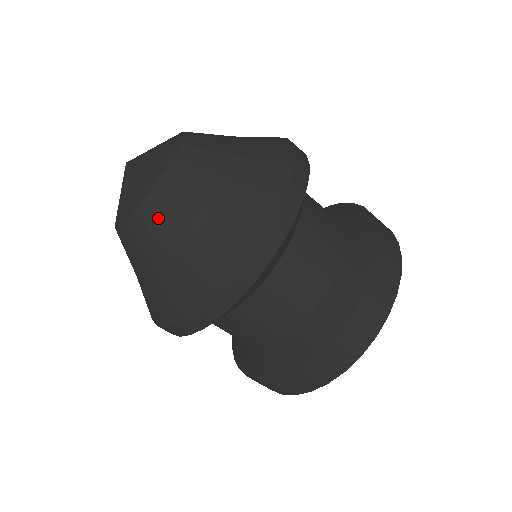
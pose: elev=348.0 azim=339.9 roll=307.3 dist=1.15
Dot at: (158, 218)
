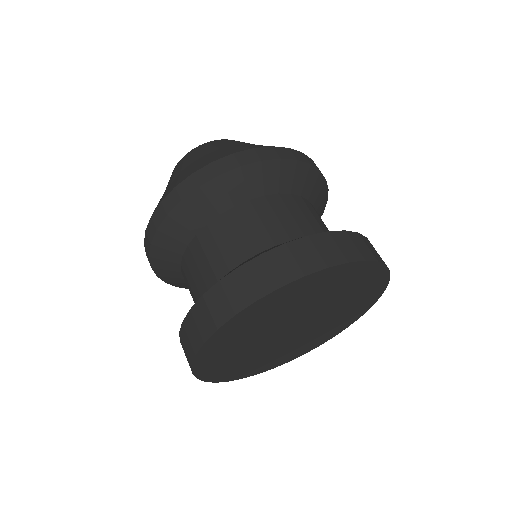
Dot at: occluded
